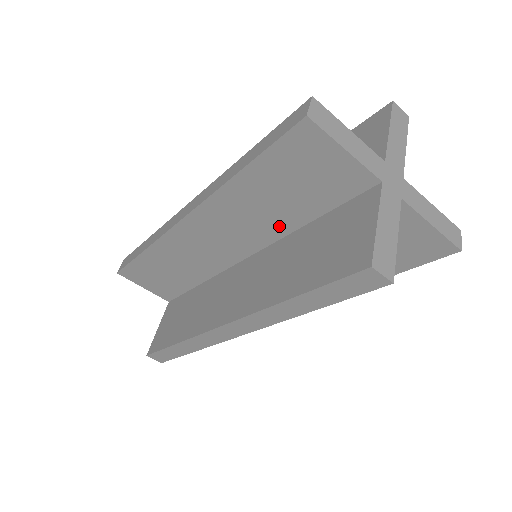
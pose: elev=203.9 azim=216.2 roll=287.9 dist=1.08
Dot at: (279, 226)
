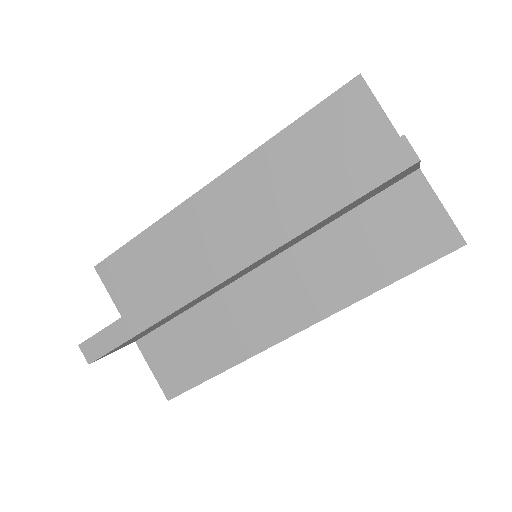
Dot at: (299, 199)
